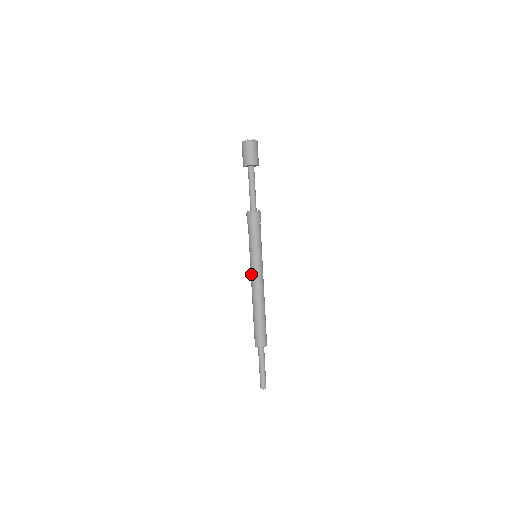
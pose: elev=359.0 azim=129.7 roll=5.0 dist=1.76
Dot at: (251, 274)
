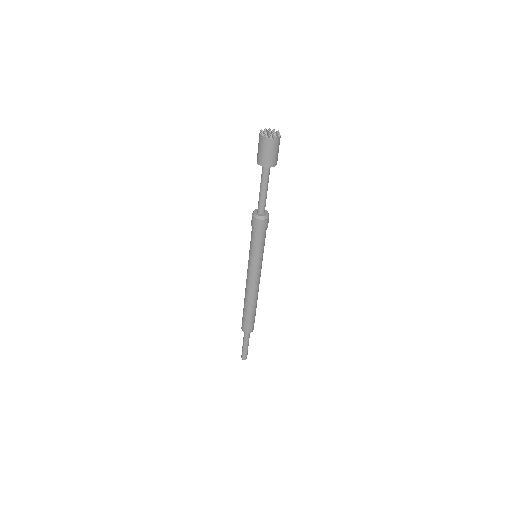
Dot at: (252, 276)
